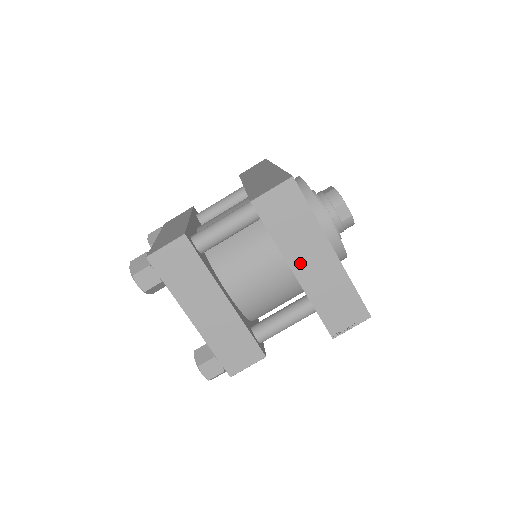
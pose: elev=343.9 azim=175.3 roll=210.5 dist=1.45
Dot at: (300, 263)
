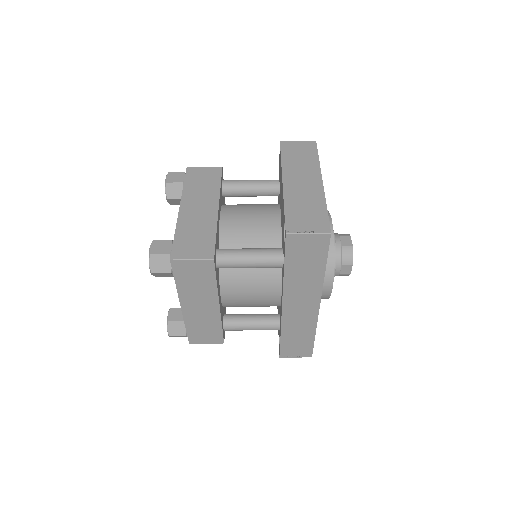
Dot at: (292, 179)
